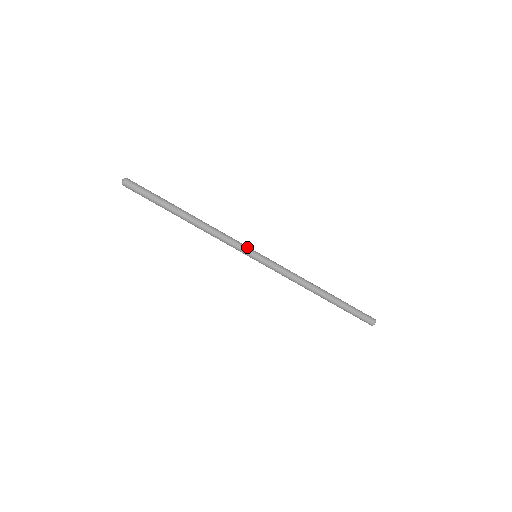
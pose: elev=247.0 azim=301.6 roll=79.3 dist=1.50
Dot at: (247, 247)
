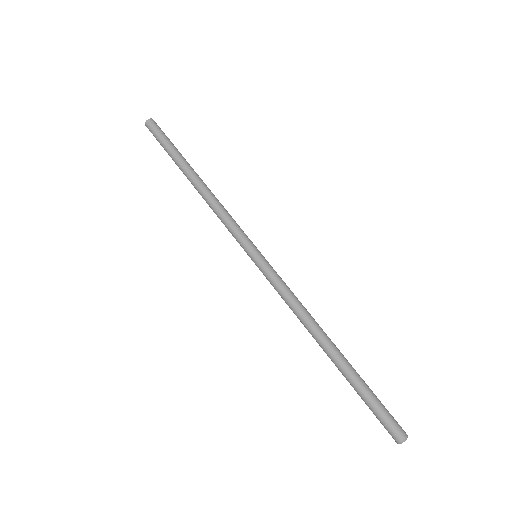
Dot at: occluded
